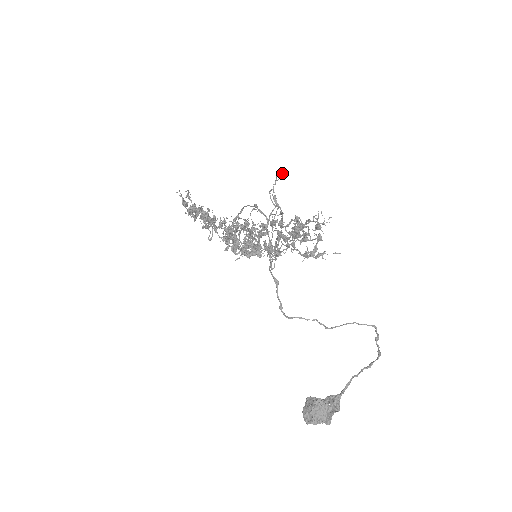
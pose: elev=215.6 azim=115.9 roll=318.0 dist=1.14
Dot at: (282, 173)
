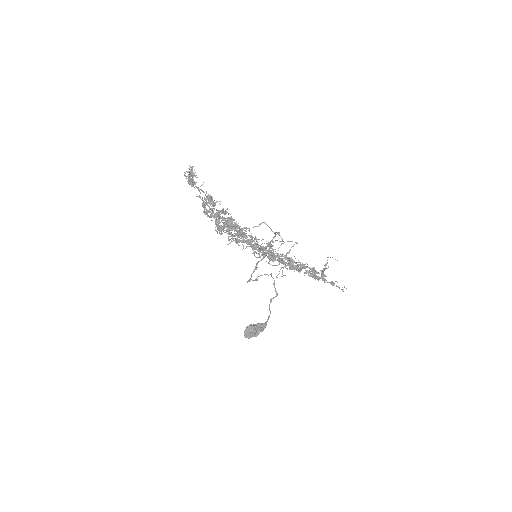
Dot at: occluded
